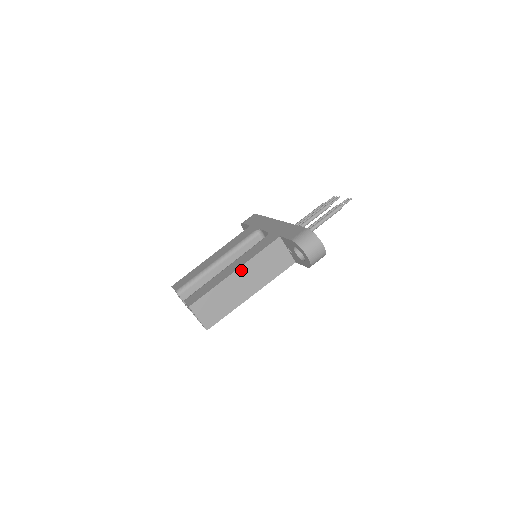
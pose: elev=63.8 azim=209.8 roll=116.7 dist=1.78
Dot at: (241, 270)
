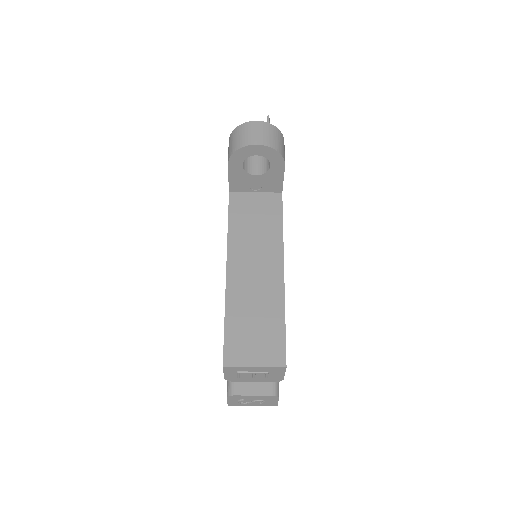
Dot at: (232, 262)
